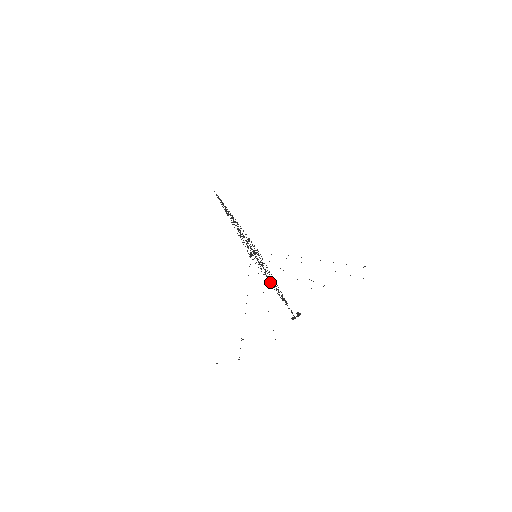
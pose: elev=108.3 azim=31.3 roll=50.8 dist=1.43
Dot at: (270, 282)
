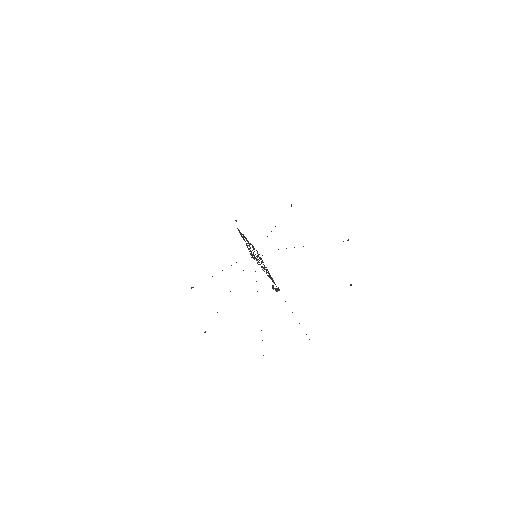
Dot at: (262, 267)
